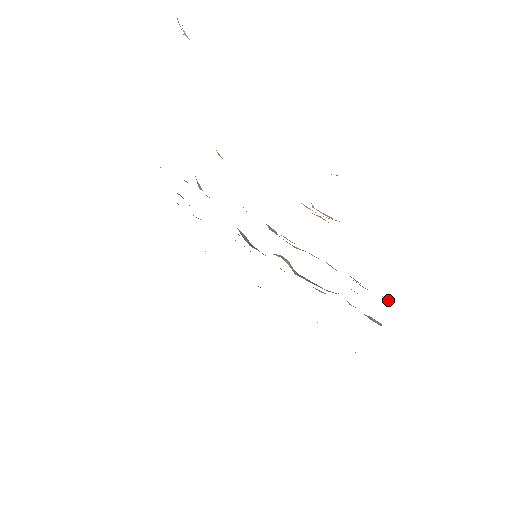
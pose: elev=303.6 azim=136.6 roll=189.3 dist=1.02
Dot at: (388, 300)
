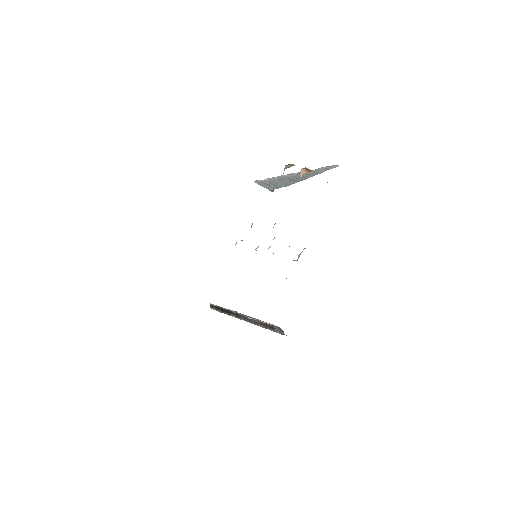
Dot at: occluded
